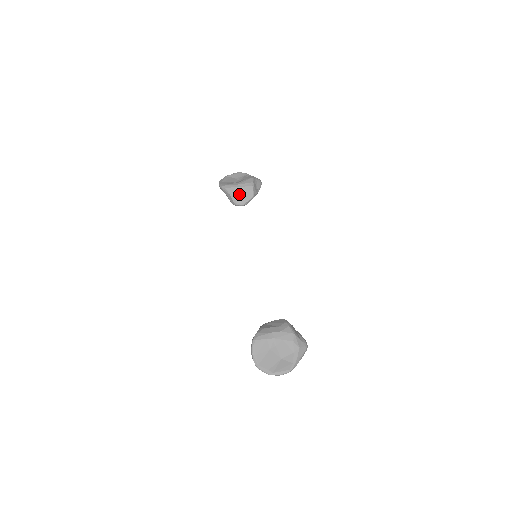
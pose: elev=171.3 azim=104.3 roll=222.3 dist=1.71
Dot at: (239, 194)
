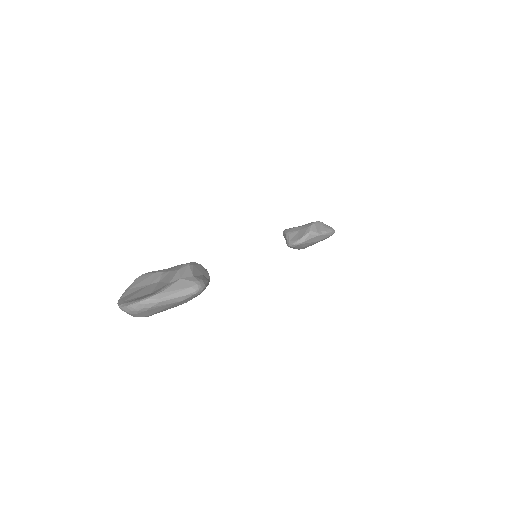
Dot at: (295, 233)
